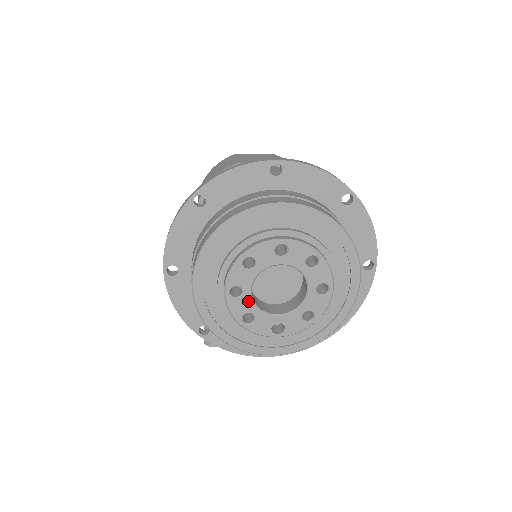
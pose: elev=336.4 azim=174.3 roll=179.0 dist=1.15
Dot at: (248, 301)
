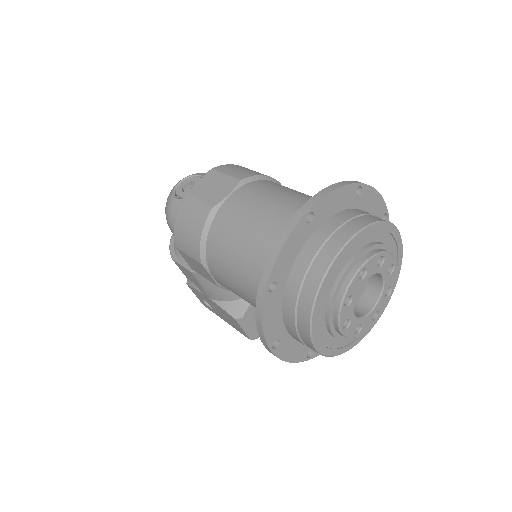
Dot at: (355, 321)
